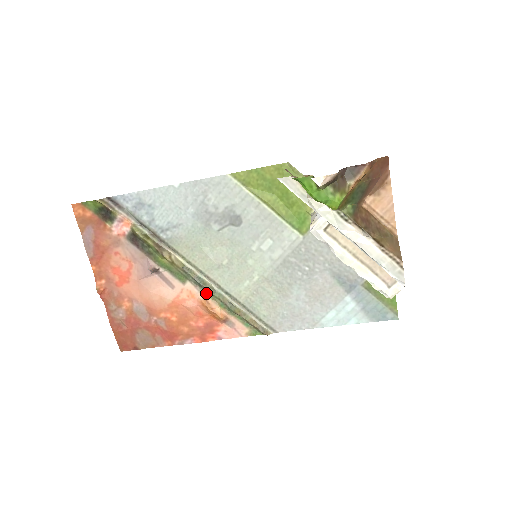
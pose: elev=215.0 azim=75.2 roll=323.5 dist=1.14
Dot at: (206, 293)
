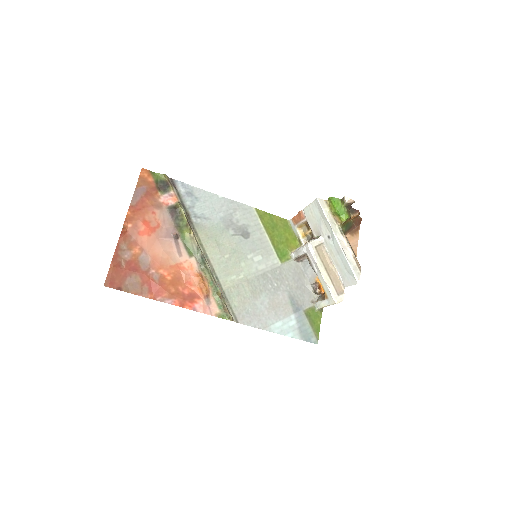
Dot at: (202, 271)
